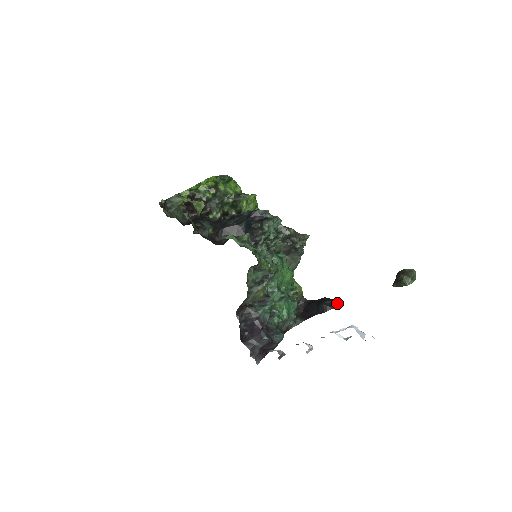
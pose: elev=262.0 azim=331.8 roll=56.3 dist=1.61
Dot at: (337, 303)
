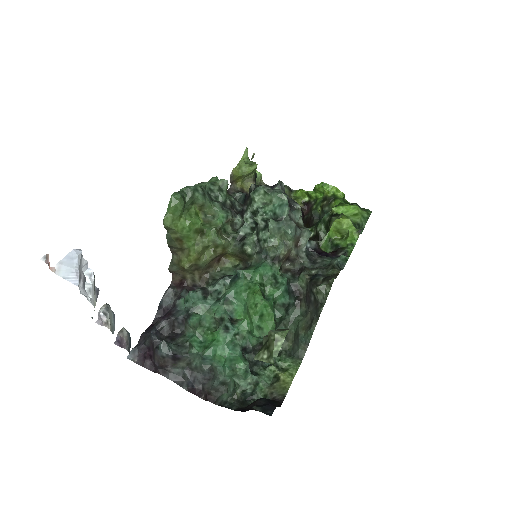
Dot at: (268, 411)
